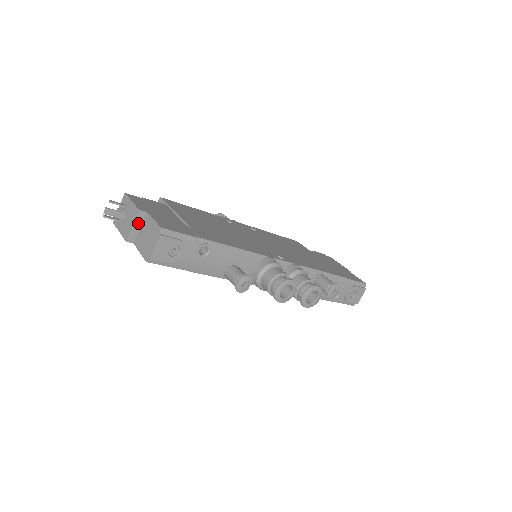
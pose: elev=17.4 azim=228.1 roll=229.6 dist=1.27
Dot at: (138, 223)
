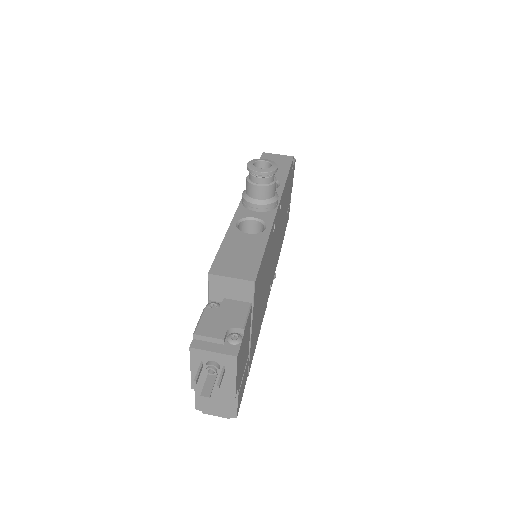
Dot at: (220, 390)
